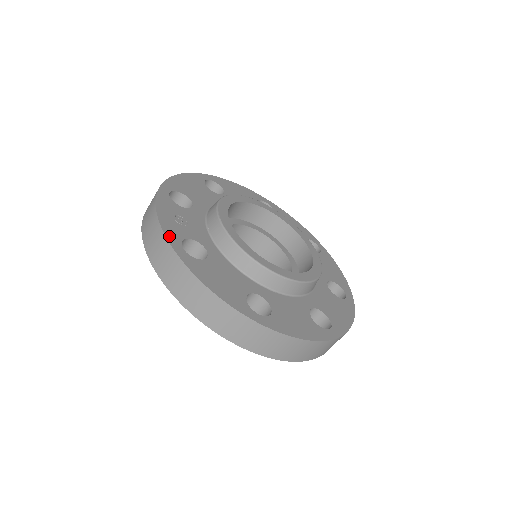
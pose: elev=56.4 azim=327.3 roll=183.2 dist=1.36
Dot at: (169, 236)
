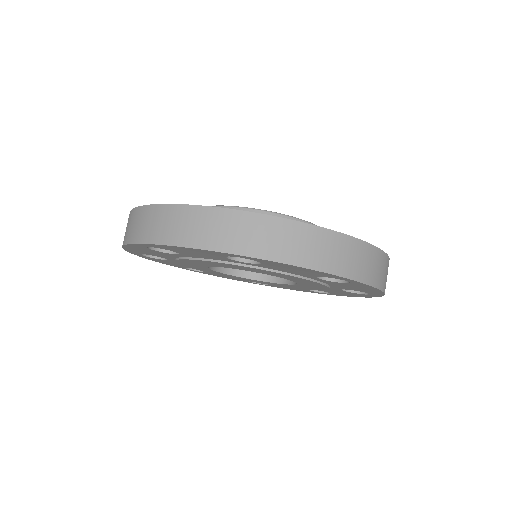
Dot at: occluded
